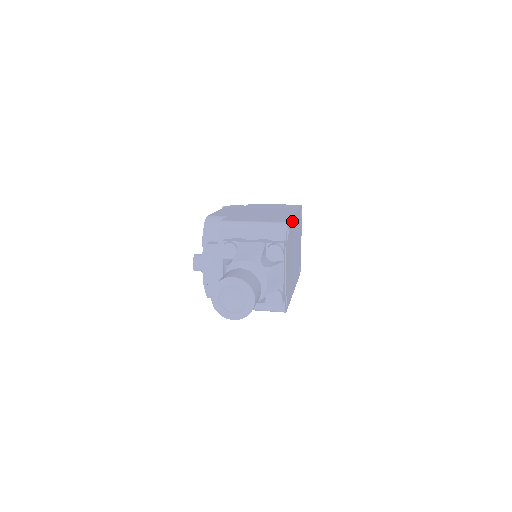
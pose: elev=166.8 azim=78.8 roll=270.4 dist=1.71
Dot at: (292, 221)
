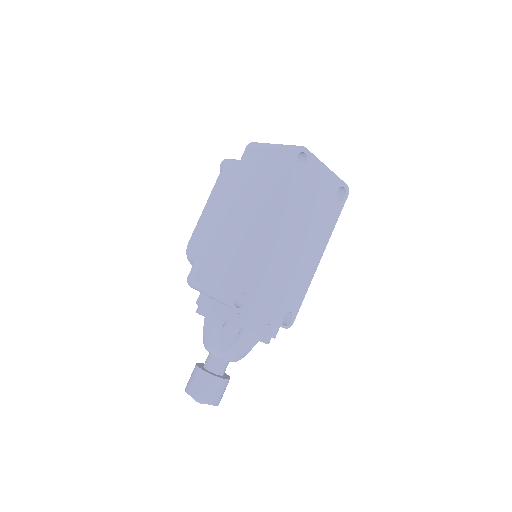
Dot at: (254, 256)
